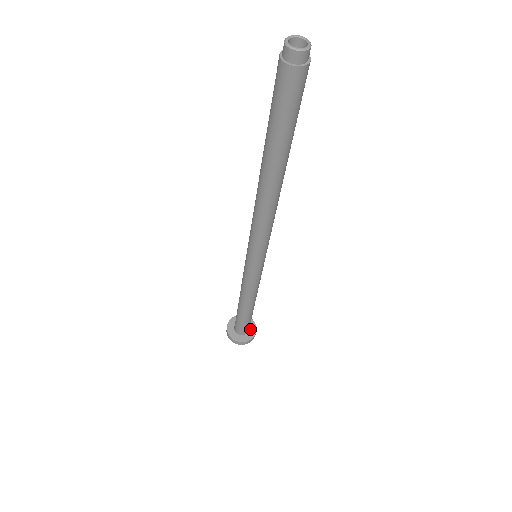
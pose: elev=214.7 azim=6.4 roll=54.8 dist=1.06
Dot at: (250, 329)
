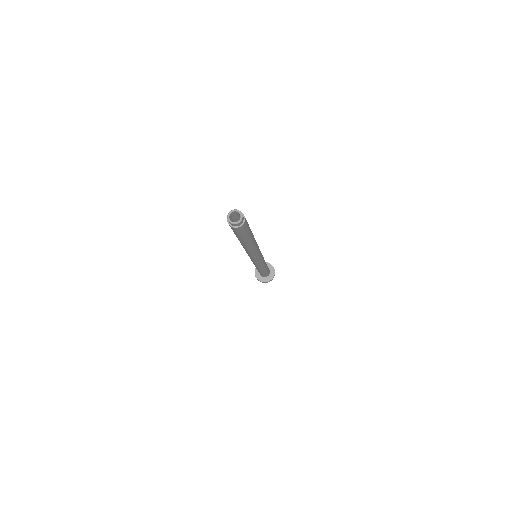
Dot at: occluded
